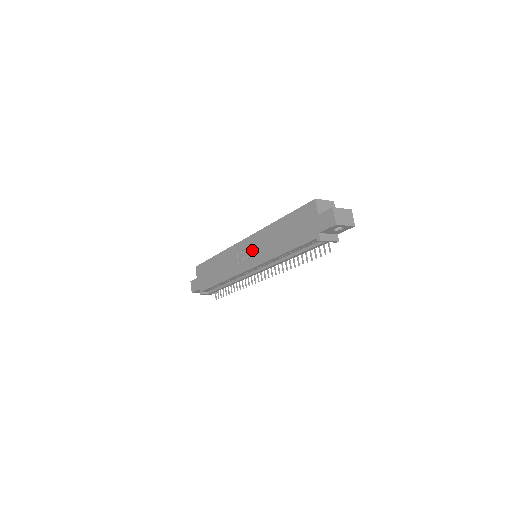
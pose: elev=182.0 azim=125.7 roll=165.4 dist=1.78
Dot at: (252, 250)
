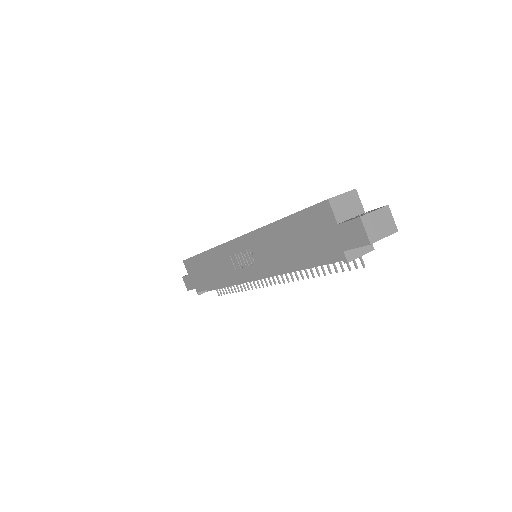
Dot at: (249, 256)
